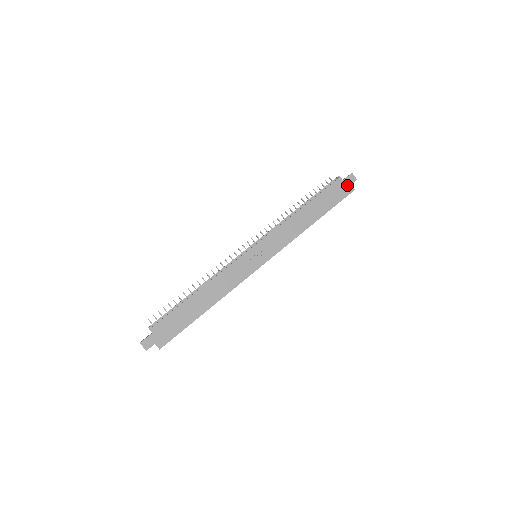
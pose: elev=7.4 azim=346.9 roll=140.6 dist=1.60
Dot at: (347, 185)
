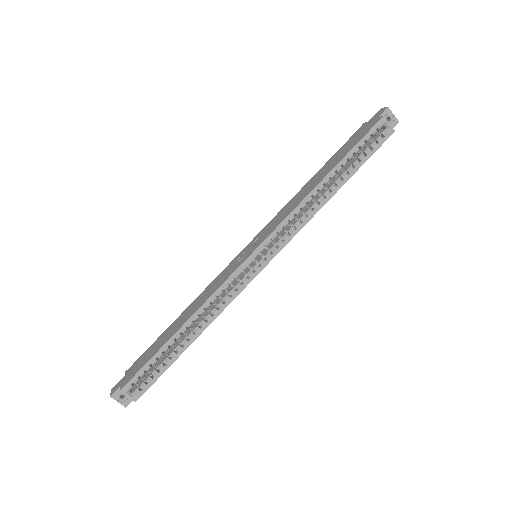
Dot at: (373, 121)
